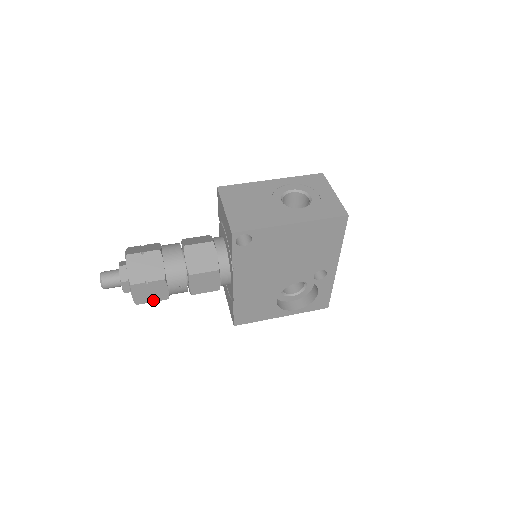
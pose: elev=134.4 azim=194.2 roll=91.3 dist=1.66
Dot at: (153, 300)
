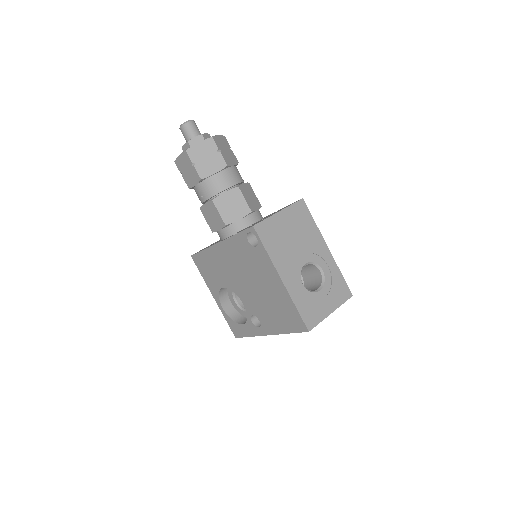
Dot at: (183, 175)
